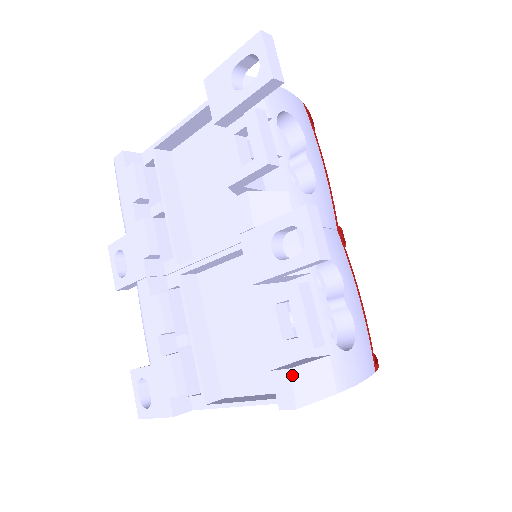
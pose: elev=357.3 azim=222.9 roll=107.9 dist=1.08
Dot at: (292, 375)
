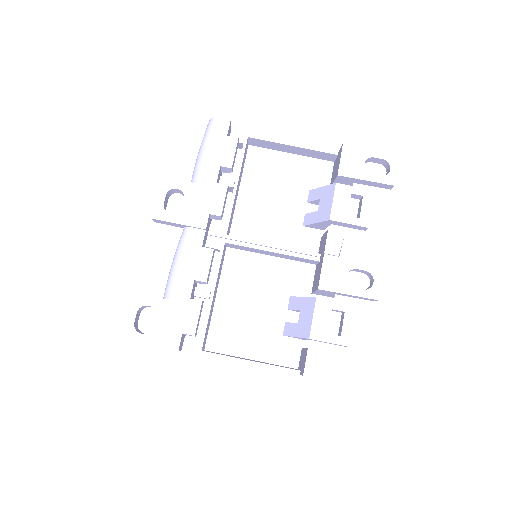
Dot at: occluded
